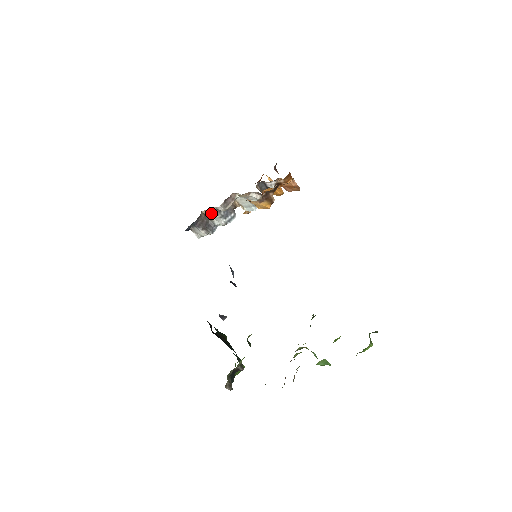
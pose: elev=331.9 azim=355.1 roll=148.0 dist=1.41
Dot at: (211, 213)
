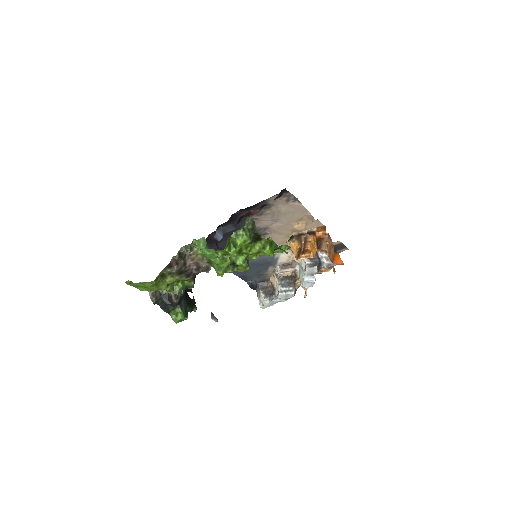
Dot at: (274, 278)
